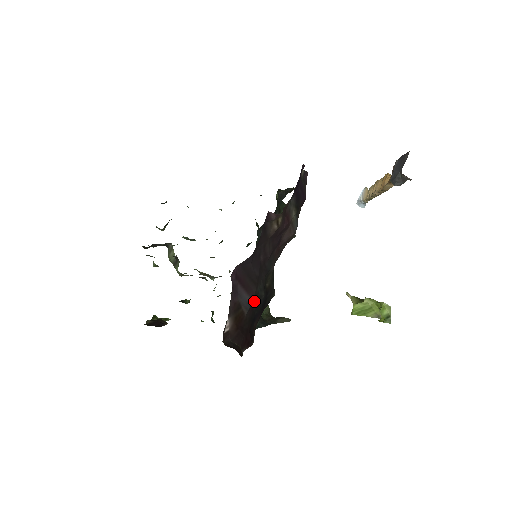
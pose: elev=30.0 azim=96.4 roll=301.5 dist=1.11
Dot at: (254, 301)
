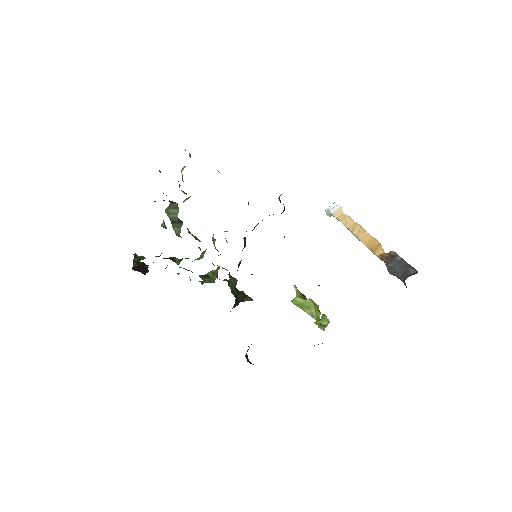
Dot at: occluded
